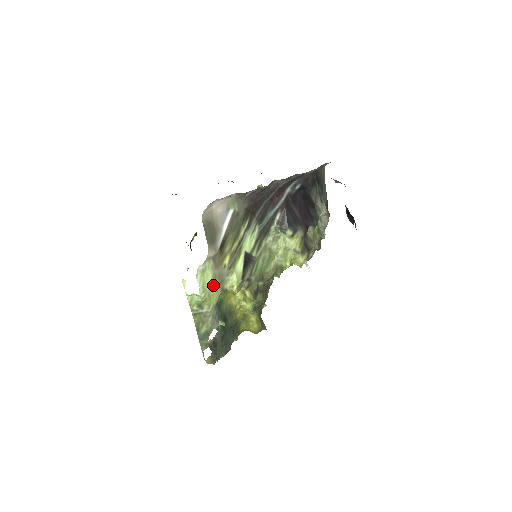
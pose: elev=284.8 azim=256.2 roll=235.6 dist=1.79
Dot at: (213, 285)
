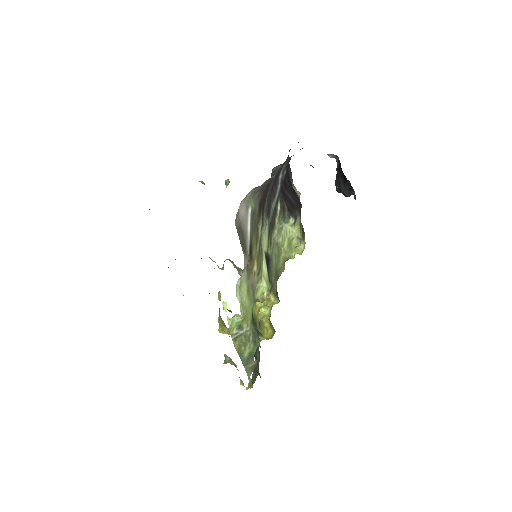
Dot at: (248, 298)
